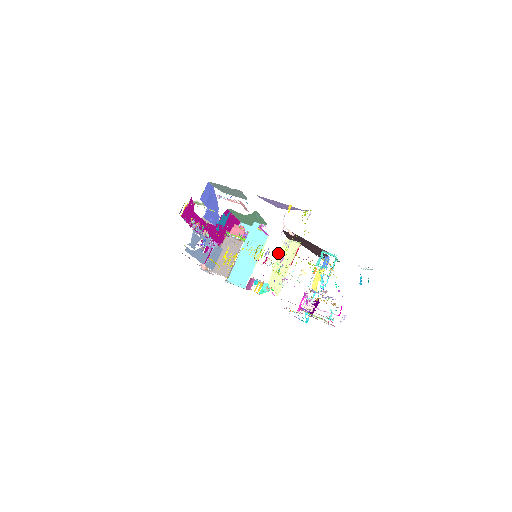
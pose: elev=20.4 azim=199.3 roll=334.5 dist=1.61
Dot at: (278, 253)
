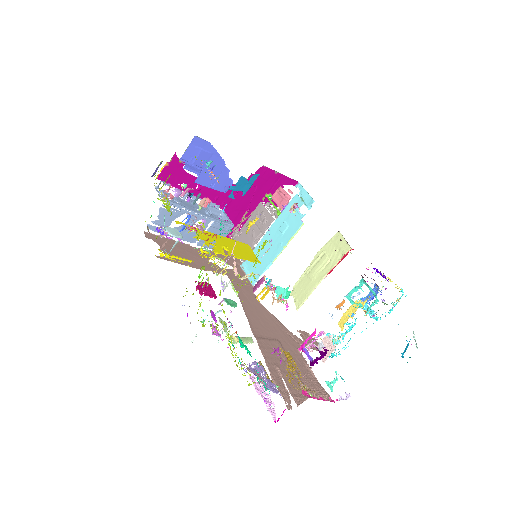
Dot at: (321, 248)
